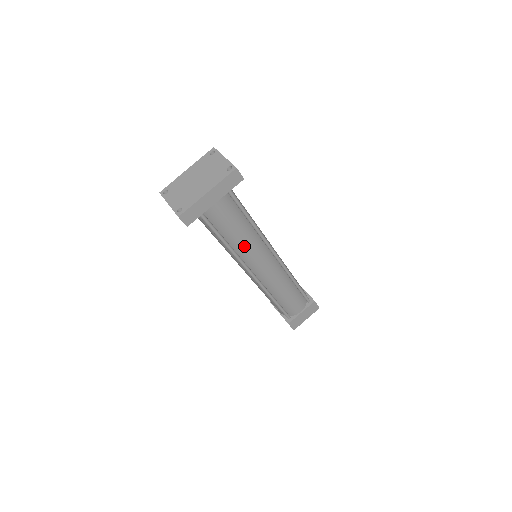
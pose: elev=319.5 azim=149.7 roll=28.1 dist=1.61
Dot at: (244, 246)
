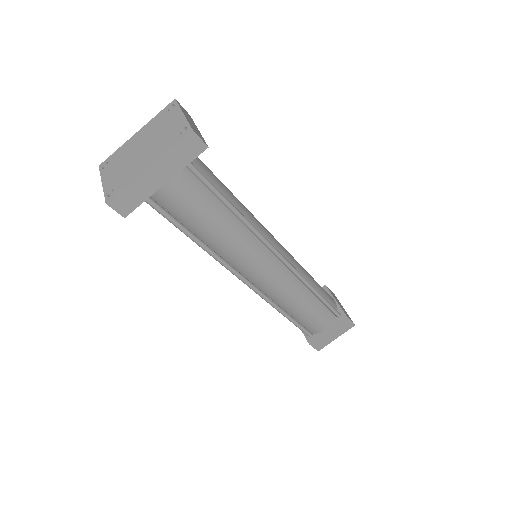
Dot at: (226, 245)
